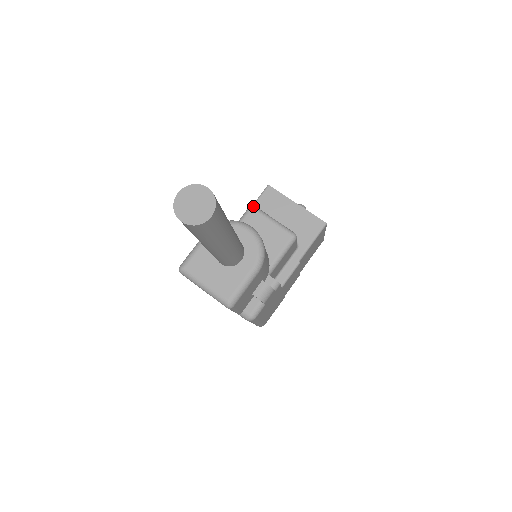
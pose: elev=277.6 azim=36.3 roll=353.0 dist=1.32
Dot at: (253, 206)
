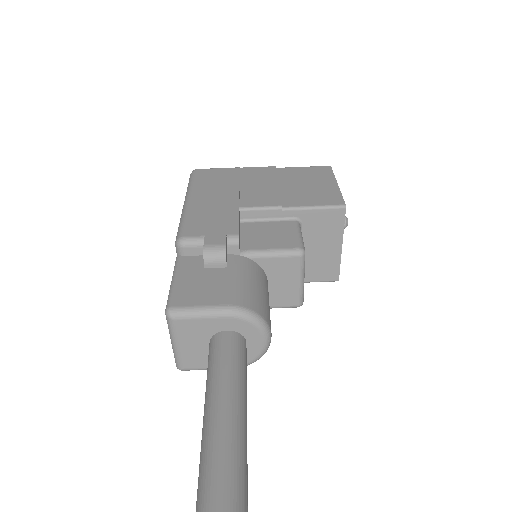
Dot at: (304, 254)
